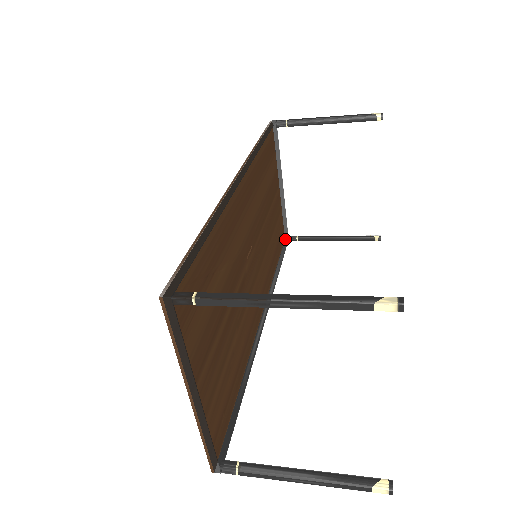
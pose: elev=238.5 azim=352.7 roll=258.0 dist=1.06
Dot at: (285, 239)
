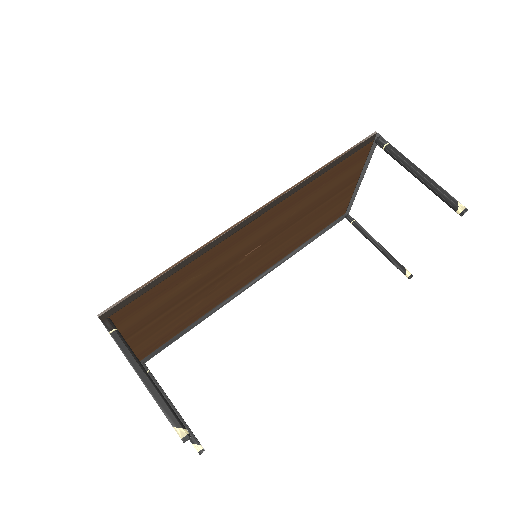
Dot at: (345, 213)
